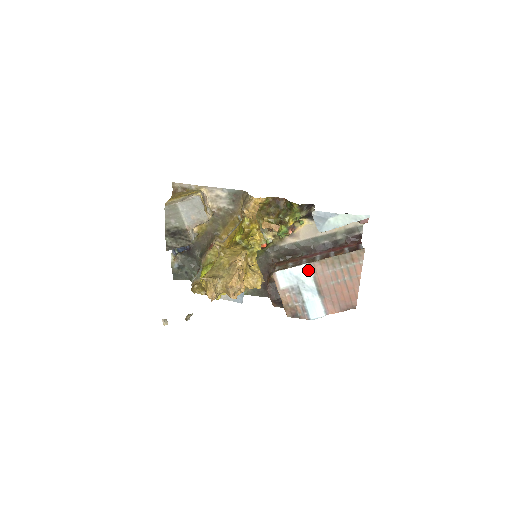
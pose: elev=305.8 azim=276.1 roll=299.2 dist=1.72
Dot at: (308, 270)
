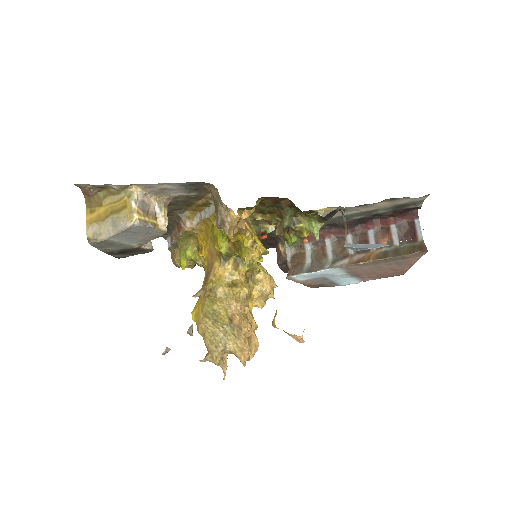
Dot at: (338, 270)
